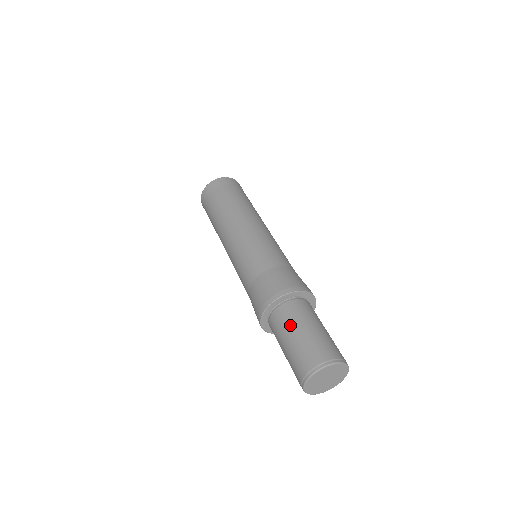
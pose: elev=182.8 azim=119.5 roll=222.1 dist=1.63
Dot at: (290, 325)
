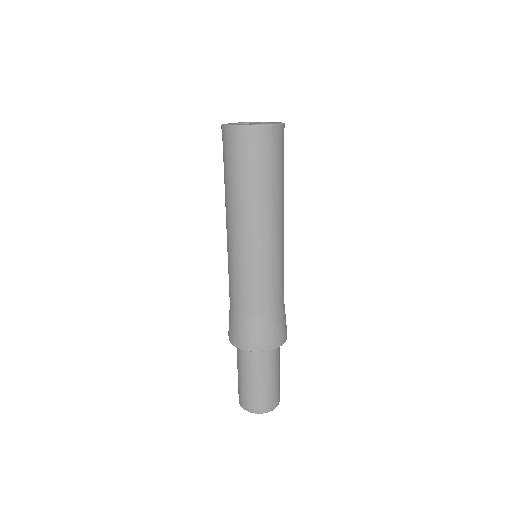
Dot at: (268, 370)
